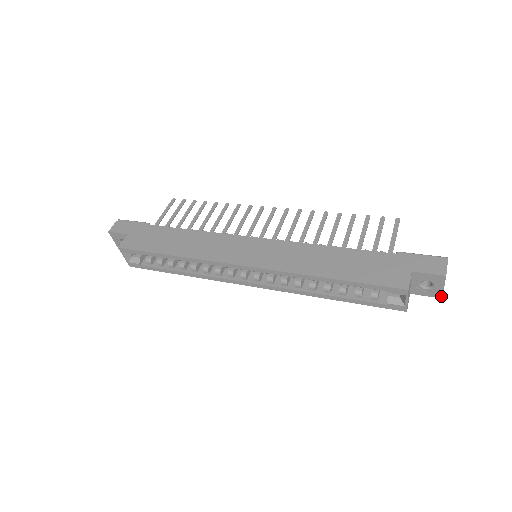
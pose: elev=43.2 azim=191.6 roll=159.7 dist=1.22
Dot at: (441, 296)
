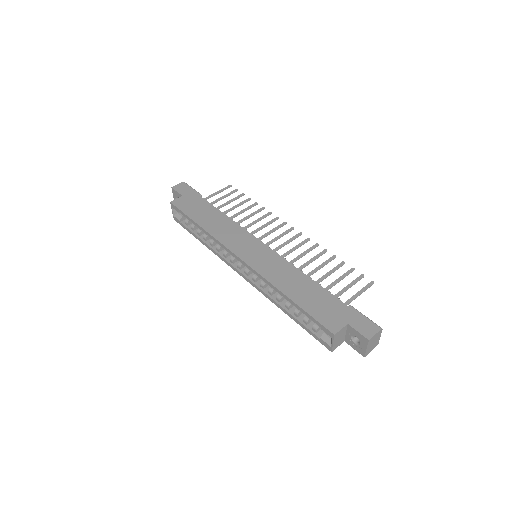
Dot at: (364, 355)
